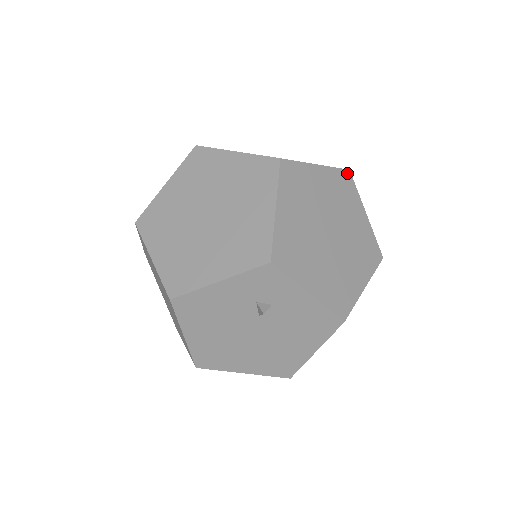
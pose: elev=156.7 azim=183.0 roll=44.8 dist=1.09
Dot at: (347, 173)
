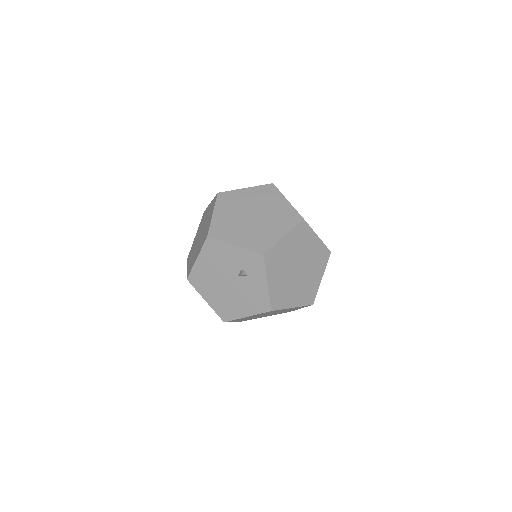
Dot at: (329, 252)
